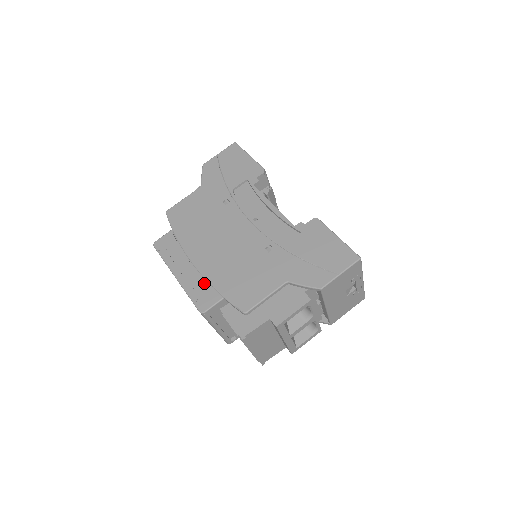
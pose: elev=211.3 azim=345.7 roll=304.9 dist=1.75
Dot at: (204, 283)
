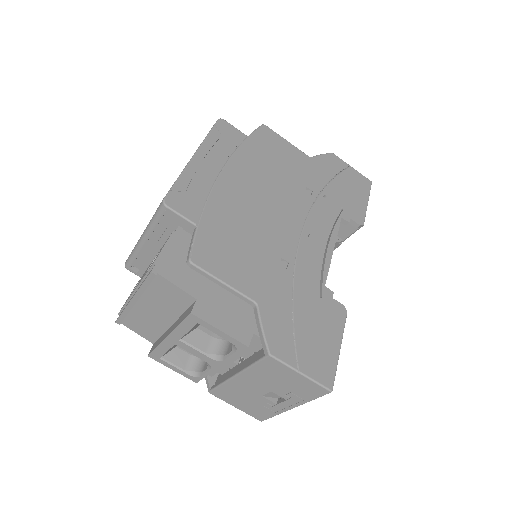
Dot at: (204, 194)
